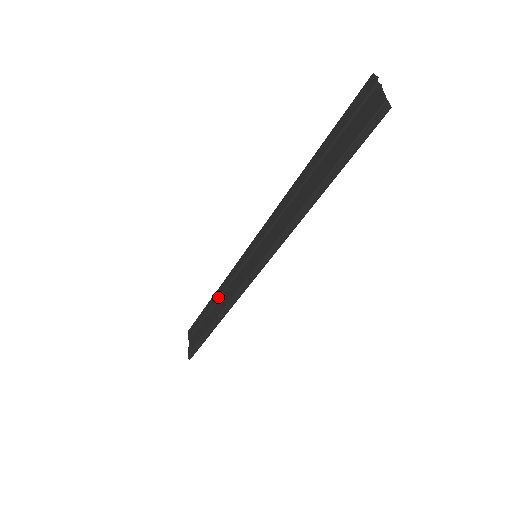
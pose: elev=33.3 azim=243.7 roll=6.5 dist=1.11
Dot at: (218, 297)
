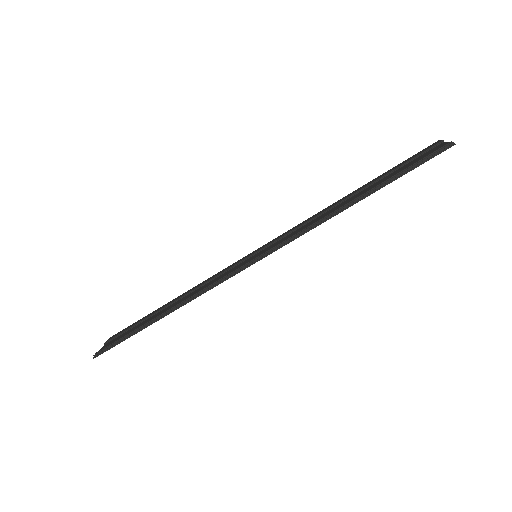
Dot at: (181, 296)
